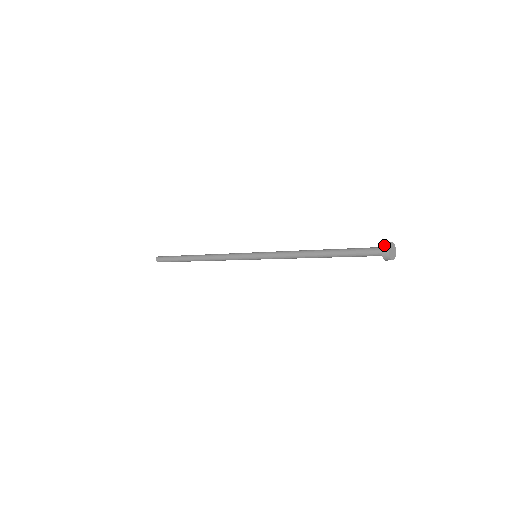
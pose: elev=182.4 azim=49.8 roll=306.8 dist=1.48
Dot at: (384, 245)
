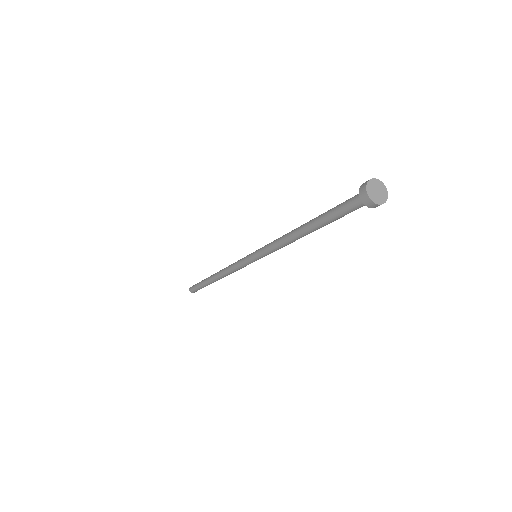
Dot at: occluded
